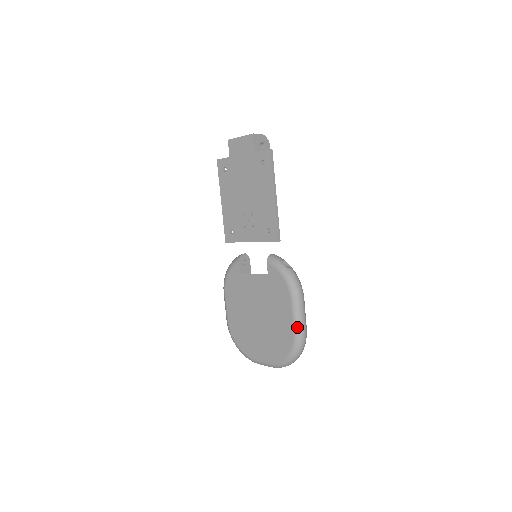
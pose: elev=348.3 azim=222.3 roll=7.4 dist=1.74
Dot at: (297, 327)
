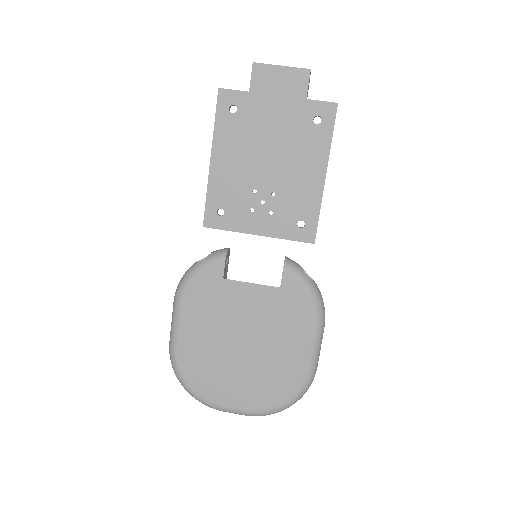
Dot at: (313, 365)
